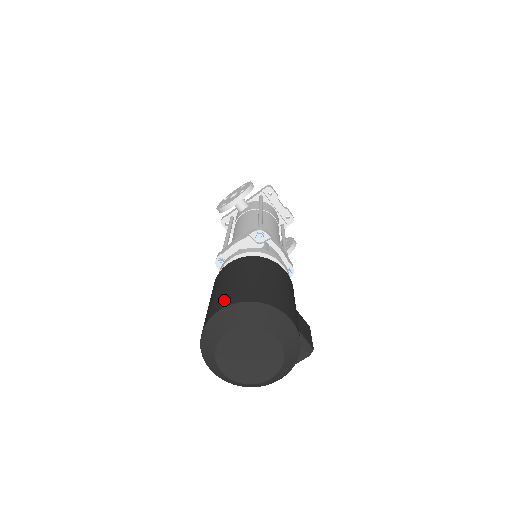
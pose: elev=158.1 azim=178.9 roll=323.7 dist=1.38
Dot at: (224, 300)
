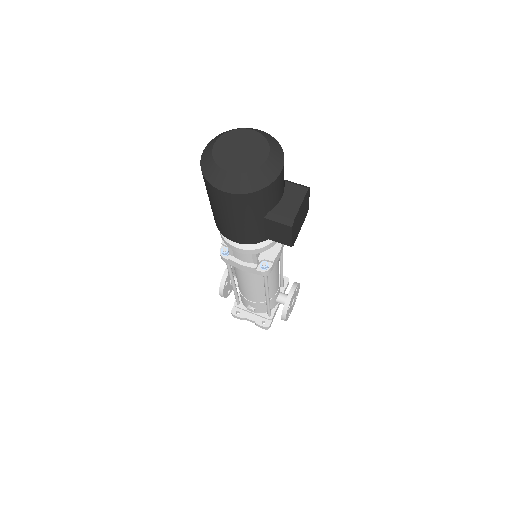
Dot at: occluded
